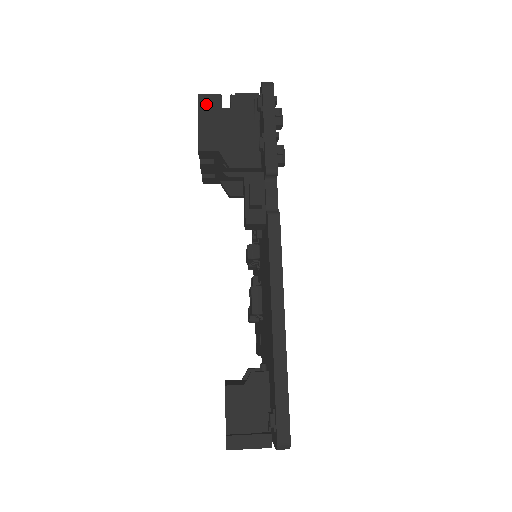
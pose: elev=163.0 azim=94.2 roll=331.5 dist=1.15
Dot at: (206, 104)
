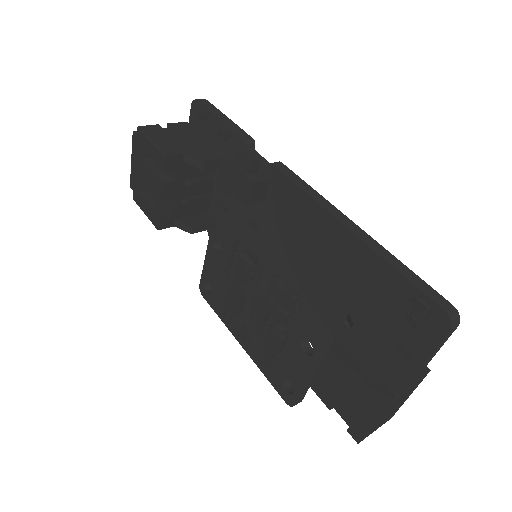
Dot at: (149, 129)
